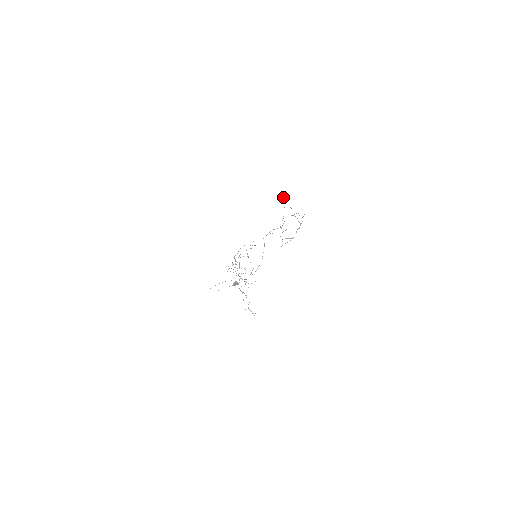
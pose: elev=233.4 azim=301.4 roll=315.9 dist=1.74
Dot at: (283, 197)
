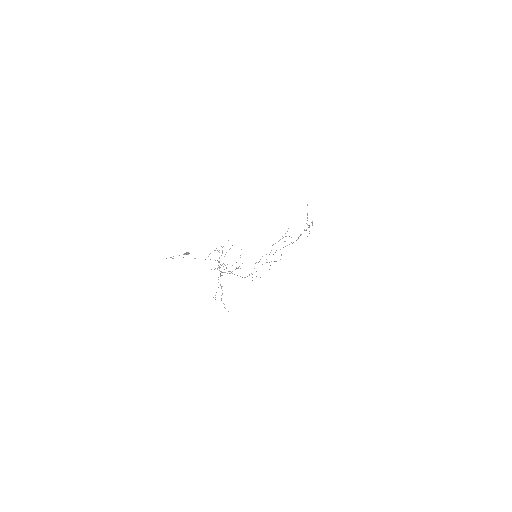
Dot at: occluded
